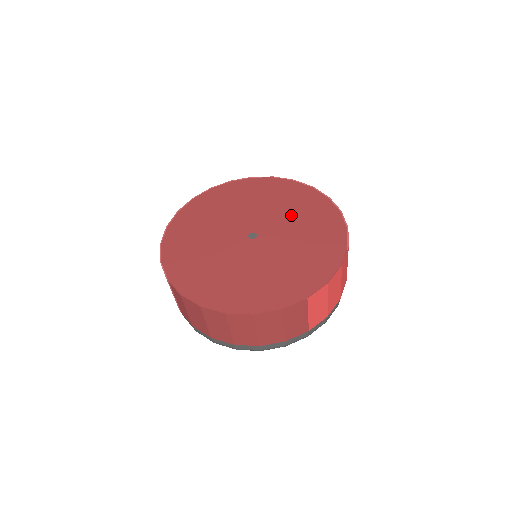
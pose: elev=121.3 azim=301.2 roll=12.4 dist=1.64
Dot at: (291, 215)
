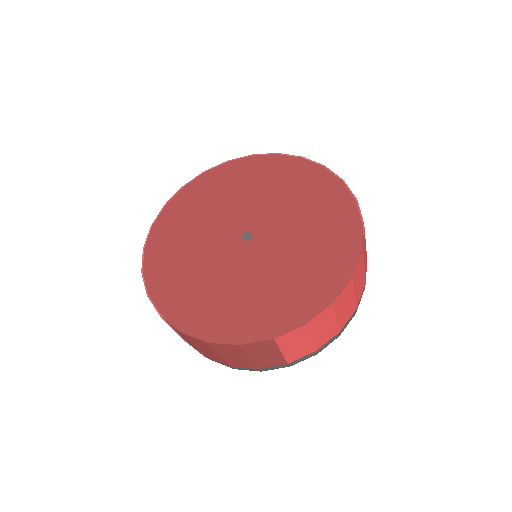
Dot at: (301, 217)
